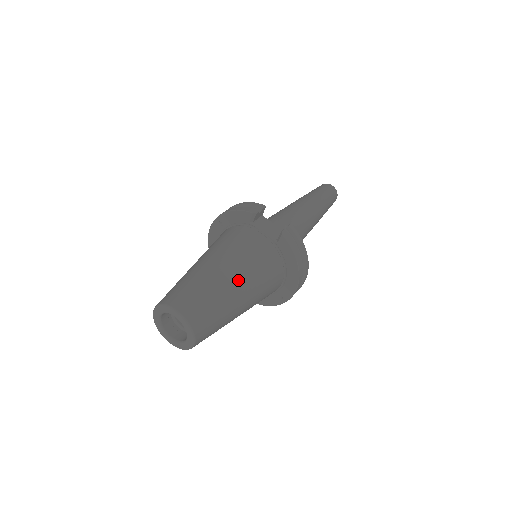
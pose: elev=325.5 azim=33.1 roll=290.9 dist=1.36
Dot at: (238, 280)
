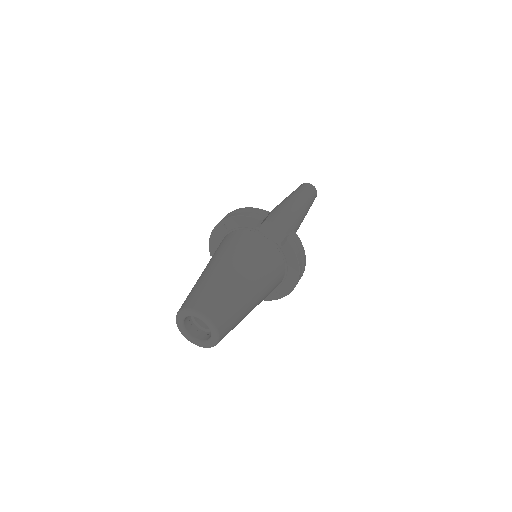
Dot at: (252, 283)
